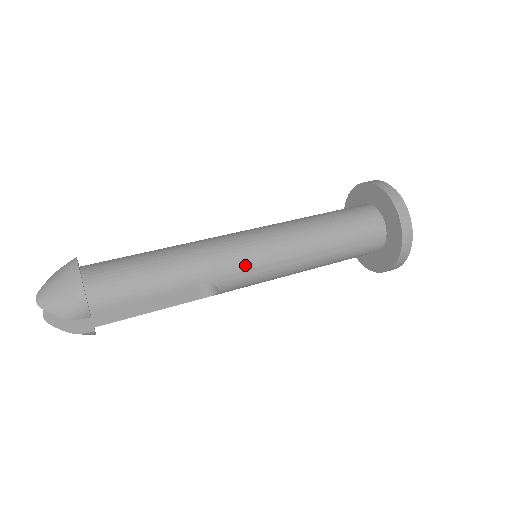
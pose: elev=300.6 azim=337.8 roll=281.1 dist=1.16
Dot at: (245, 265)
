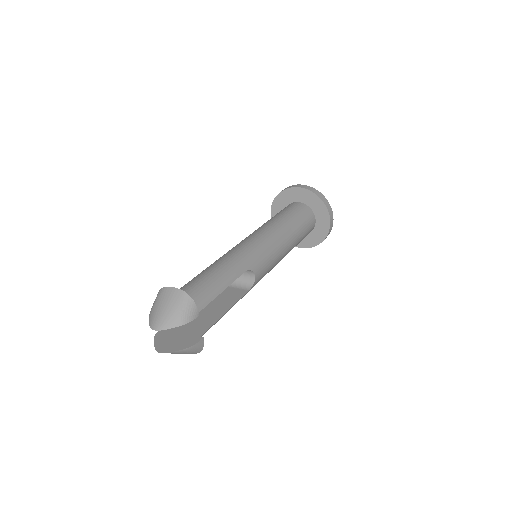
Dot at: (258, 251)
